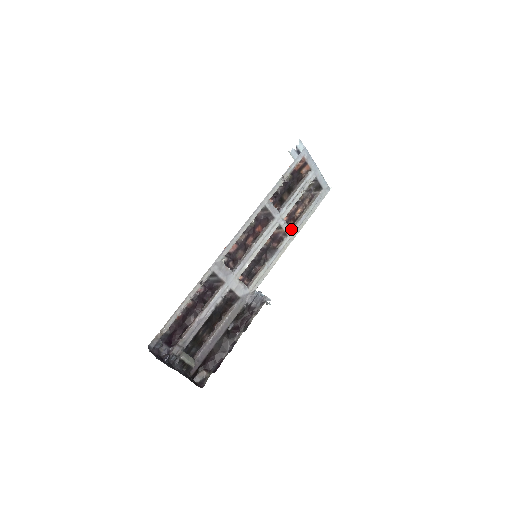
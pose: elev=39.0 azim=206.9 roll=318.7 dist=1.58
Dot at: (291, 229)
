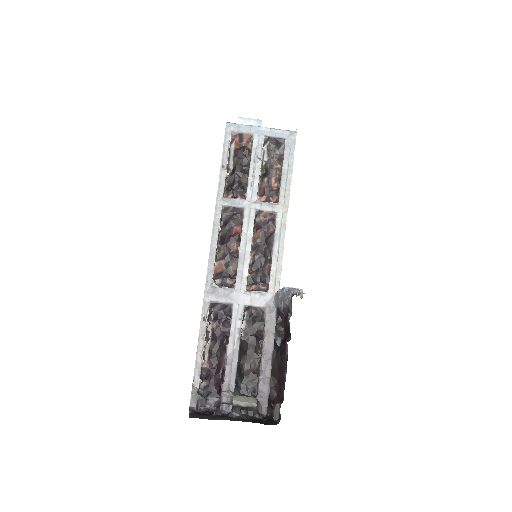
Dot at: (276, 204)
